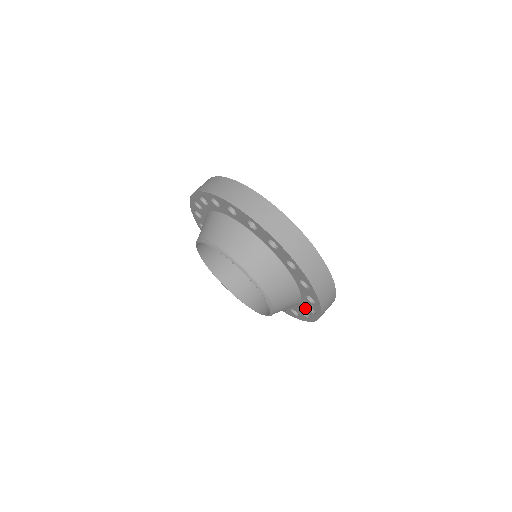
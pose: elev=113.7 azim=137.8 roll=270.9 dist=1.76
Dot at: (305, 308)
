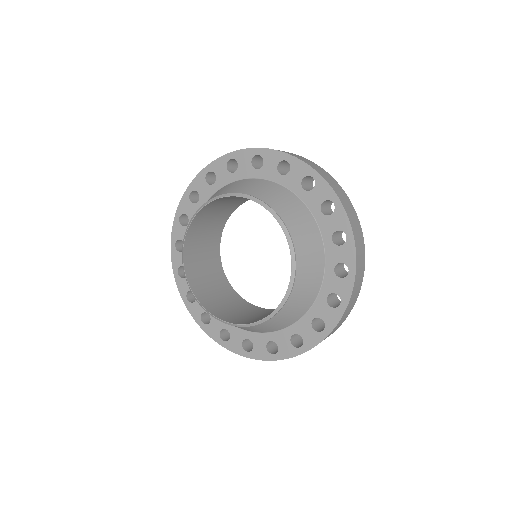
Dot at: (326, 221)
